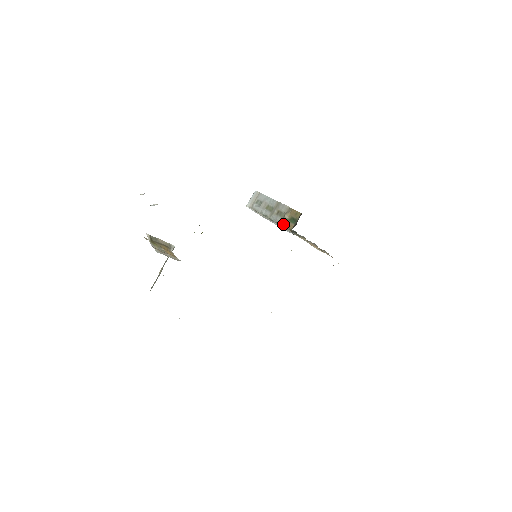
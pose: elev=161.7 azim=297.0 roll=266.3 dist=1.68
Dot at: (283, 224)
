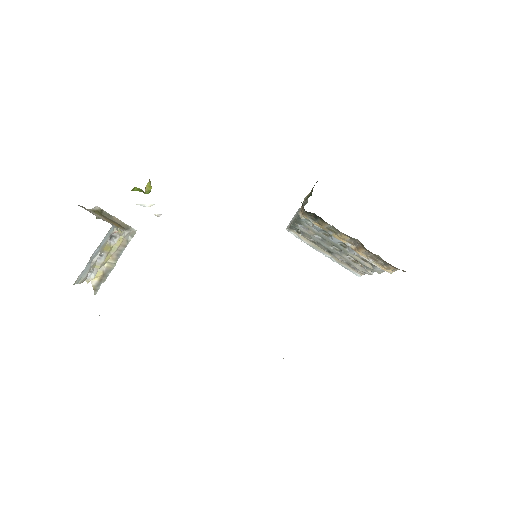
Dot at: (300, 209)
